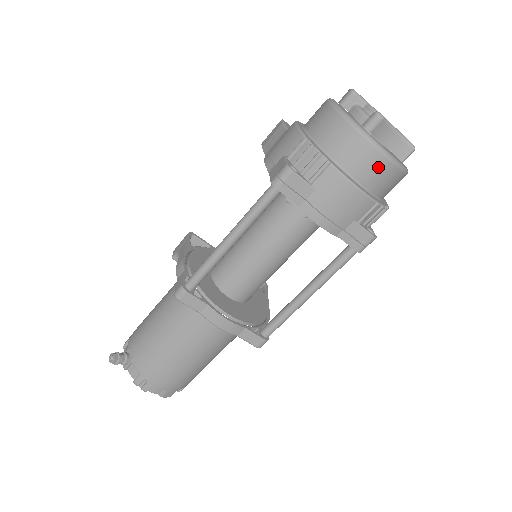
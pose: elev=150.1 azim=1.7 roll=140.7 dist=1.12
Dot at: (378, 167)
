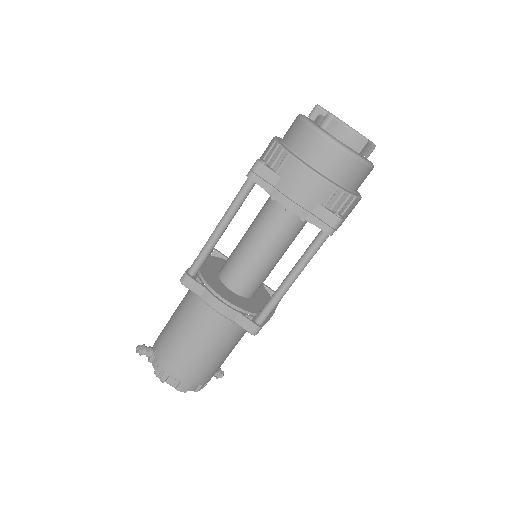
Dot at: (332, 155)
